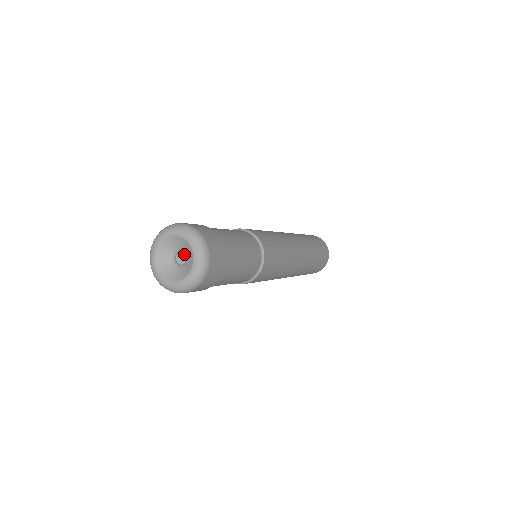
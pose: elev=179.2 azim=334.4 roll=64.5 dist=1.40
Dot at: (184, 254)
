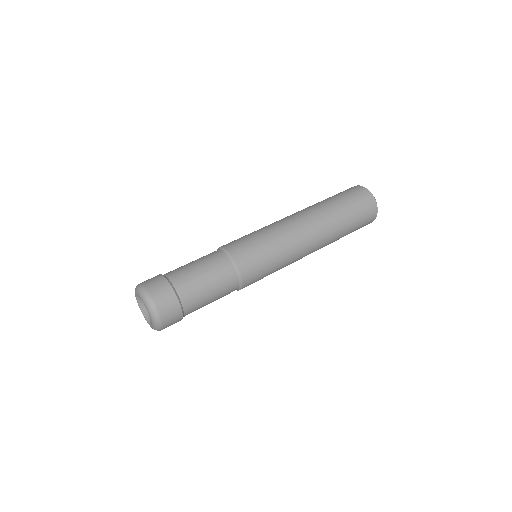
Dot at: occluded
